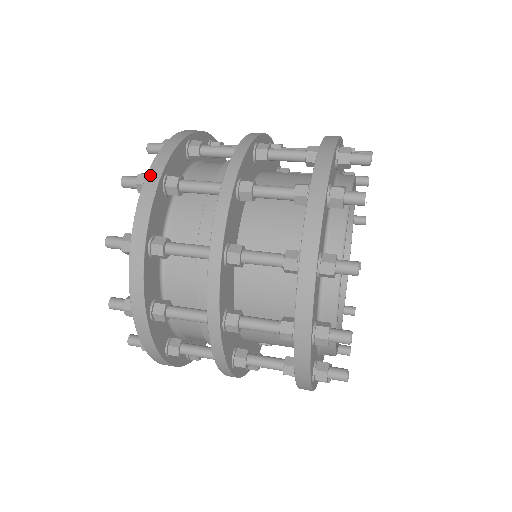
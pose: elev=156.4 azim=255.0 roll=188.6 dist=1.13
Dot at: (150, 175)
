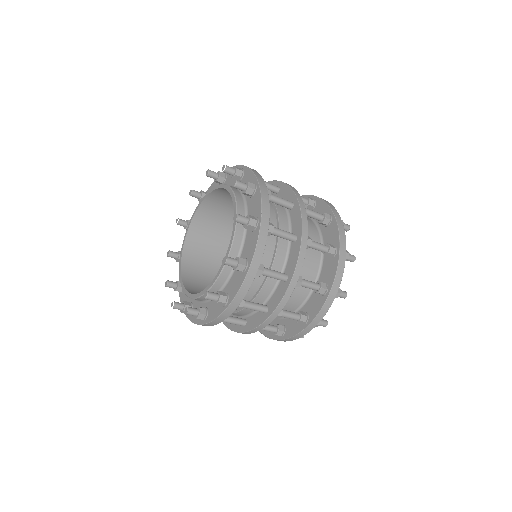
Dot at: occluded
